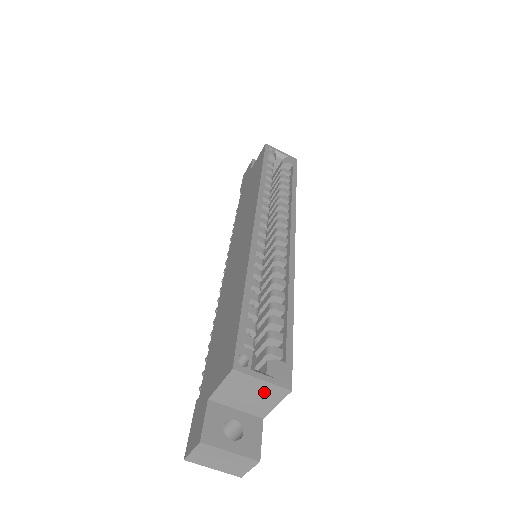
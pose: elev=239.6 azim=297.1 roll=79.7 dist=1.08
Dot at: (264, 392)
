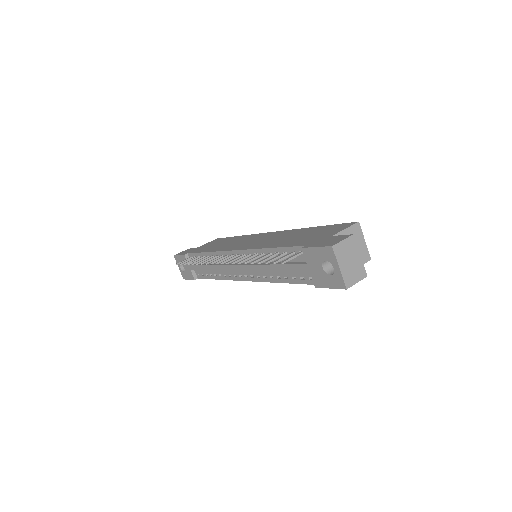
Dot at: (360, 251)
